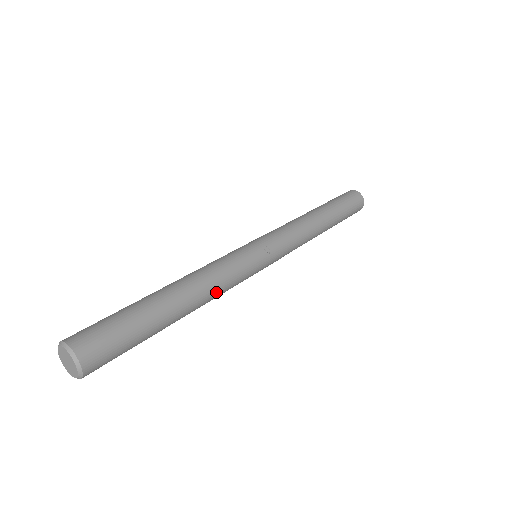
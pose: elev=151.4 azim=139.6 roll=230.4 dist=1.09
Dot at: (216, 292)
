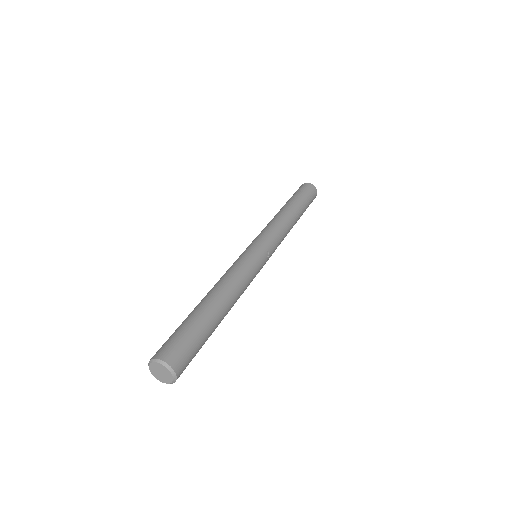
Dot at: occluded
